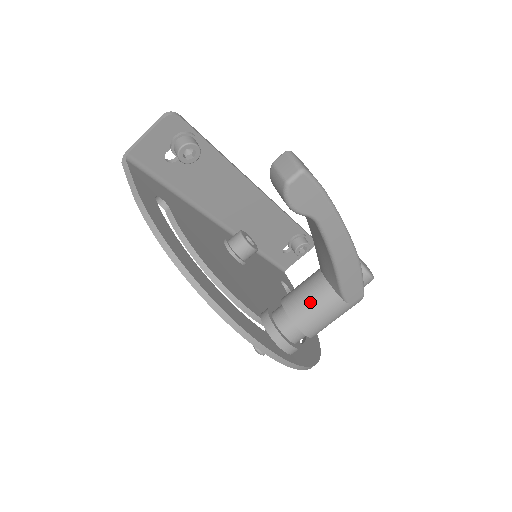
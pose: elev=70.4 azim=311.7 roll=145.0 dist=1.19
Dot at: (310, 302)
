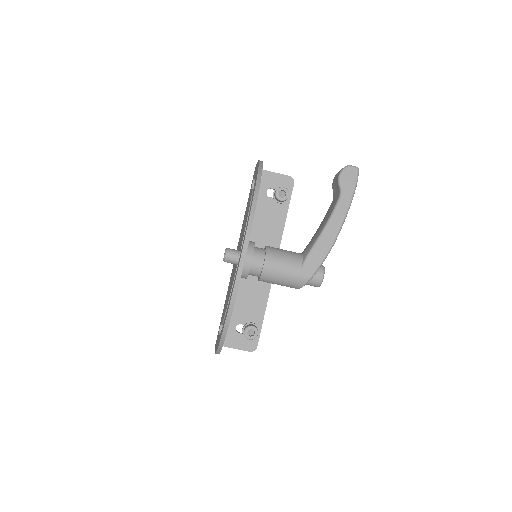
Dot at: (285, 251)
